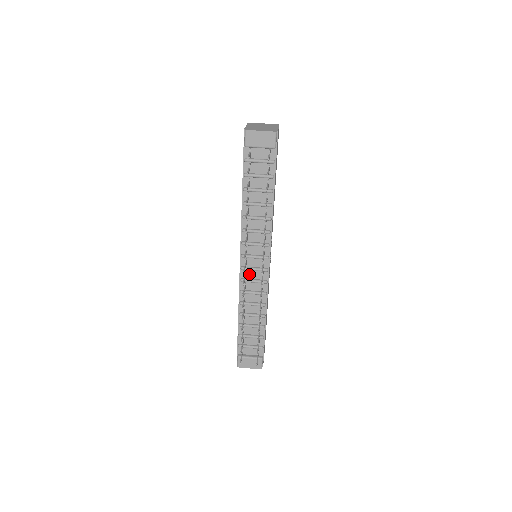
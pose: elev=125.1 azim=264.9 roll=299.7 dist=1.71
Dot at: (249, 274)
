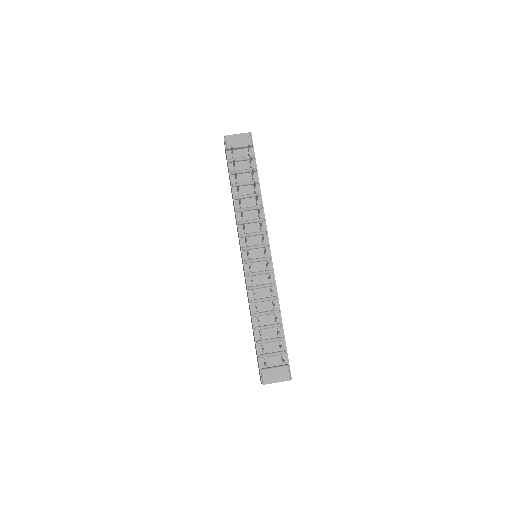
Dot at: (253, 267)
